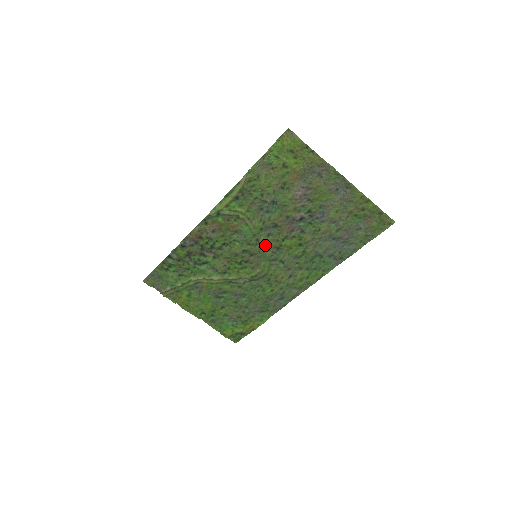
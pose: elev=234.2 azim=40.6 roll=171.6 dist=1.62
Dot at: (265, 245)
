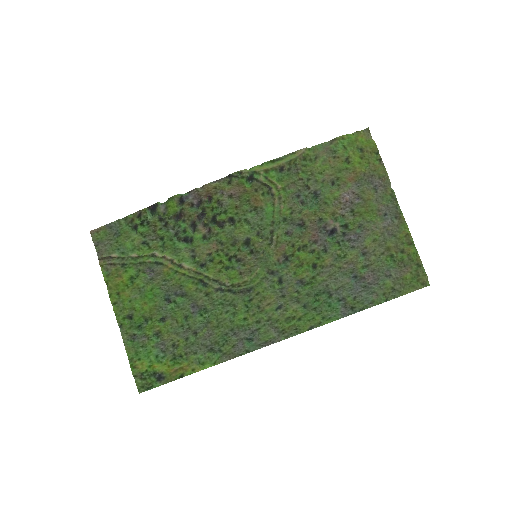
Dot at: (276, 243)
